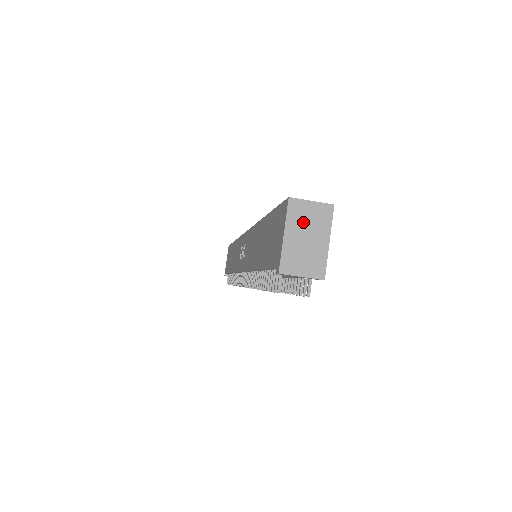
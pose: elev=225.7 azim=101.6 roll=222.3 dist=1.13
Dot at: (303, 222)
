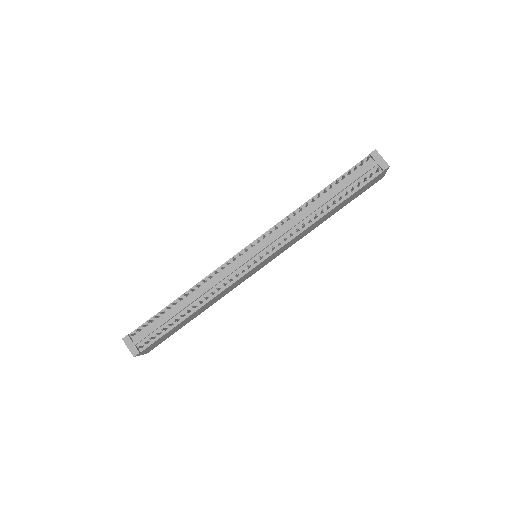
Dot at: occluded
